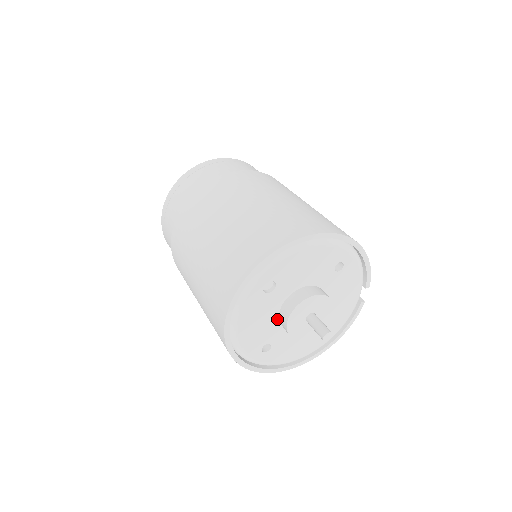
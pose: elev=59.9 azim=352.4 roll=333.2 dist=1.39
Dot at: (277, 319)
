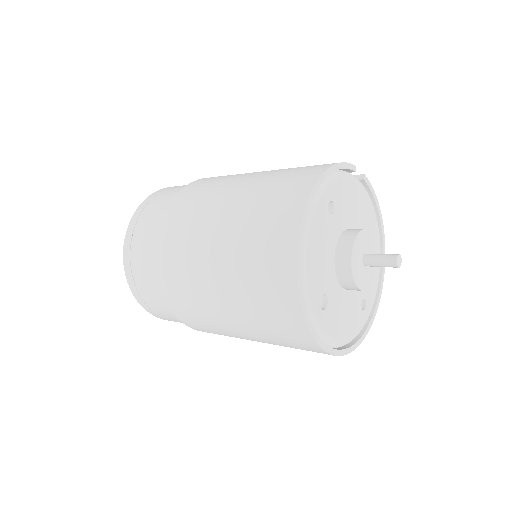
Dot at: (348, 292)
